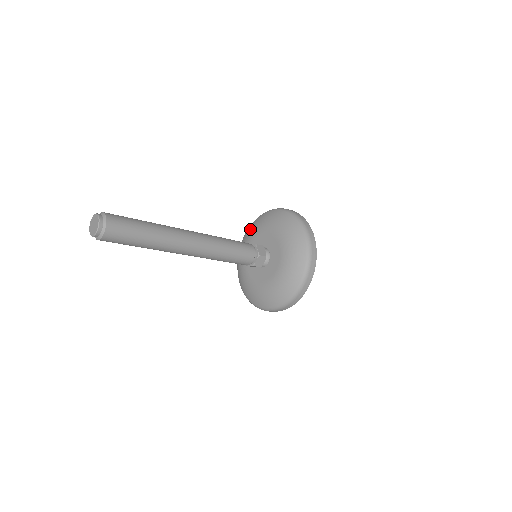
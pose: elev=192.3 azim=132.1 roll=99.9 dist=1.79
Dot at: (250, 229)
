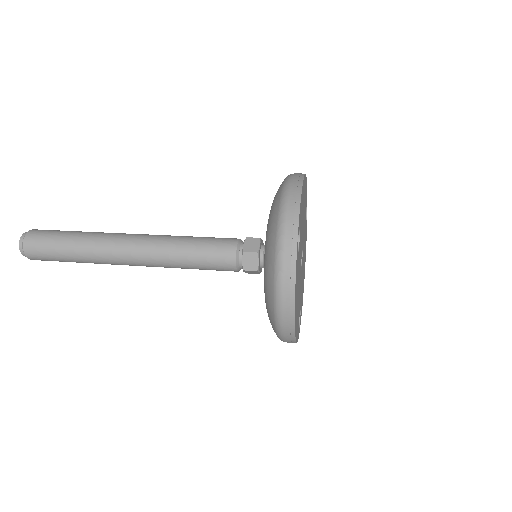
Dot at: occluded
